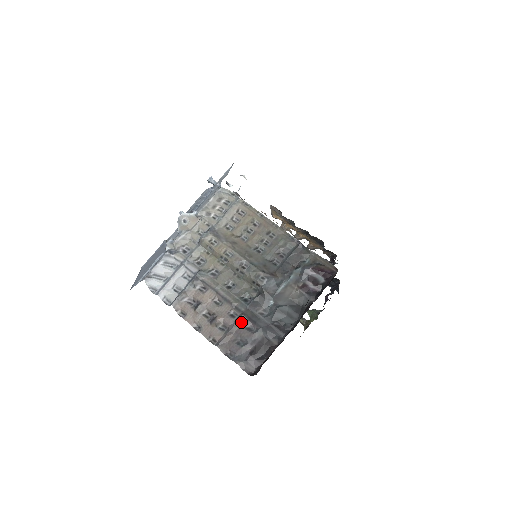
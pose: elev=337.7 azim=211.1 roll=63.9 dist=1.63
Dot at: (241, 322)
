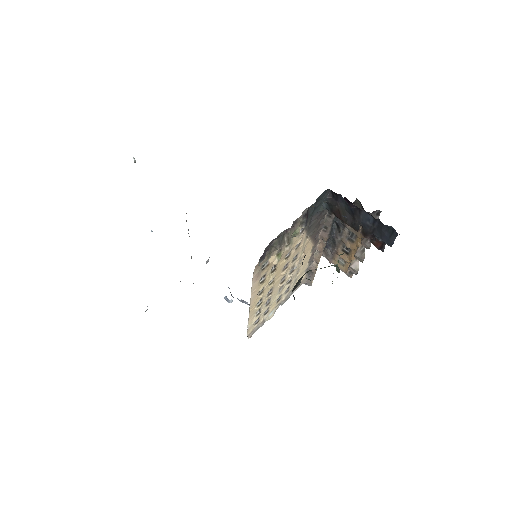
Dot at: occluded
